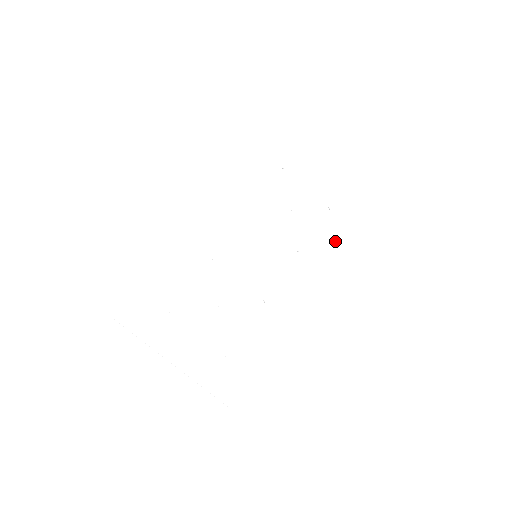
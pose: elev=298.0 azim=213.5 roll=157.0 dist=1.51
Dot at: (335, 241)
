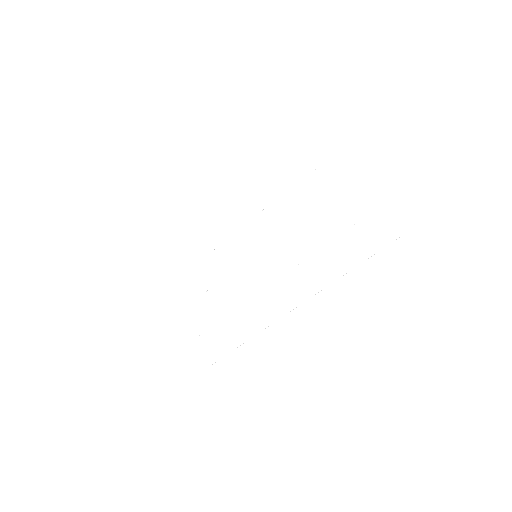
Dot at: (348, 263)
